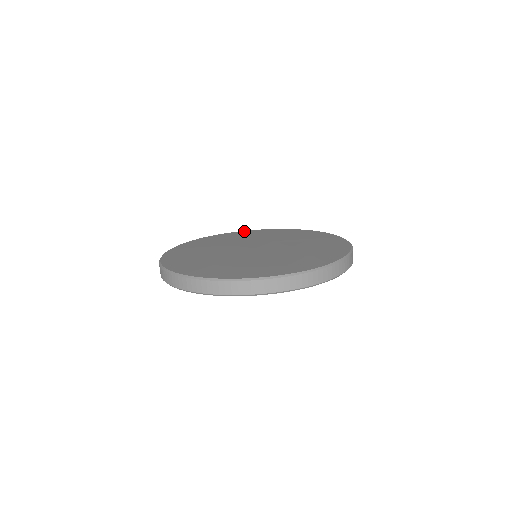
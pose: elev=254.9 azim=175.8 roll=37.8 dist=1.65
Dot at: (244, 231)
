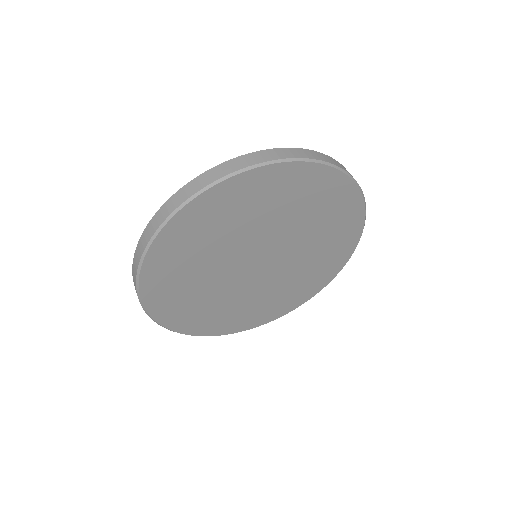
Dot at: occluded
